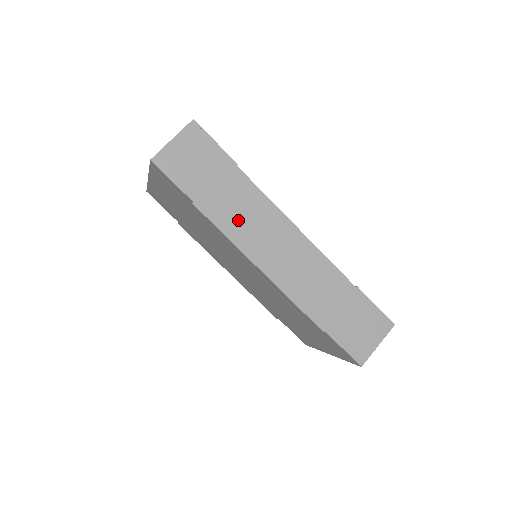
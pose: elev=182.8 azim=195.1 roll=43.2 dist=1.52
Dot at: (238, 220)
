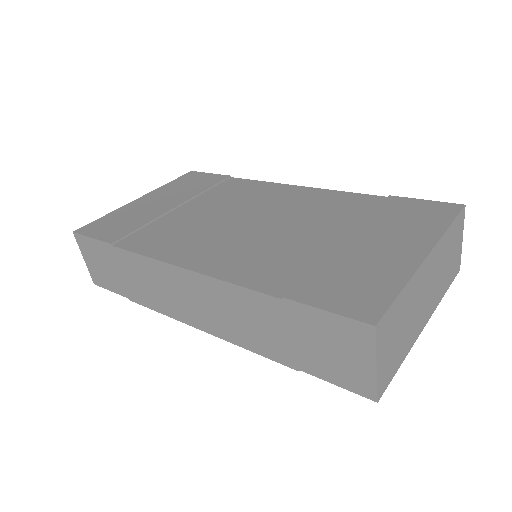
Dot at: (153, 294)
